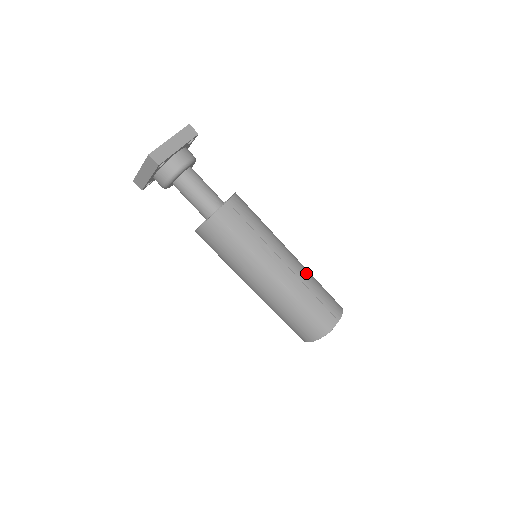
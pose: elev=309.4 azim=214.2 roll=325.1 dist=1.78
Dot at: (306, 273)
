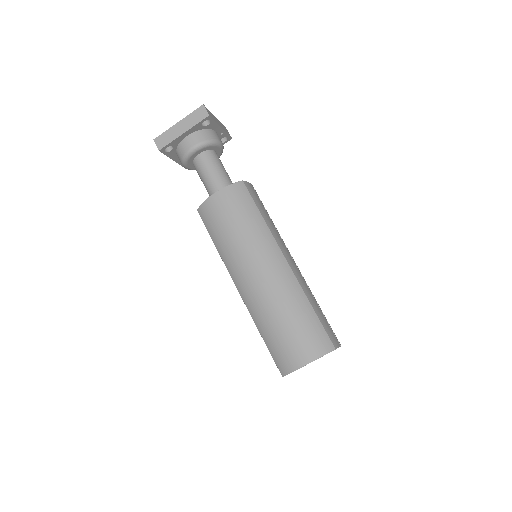
Dot at: occluded
